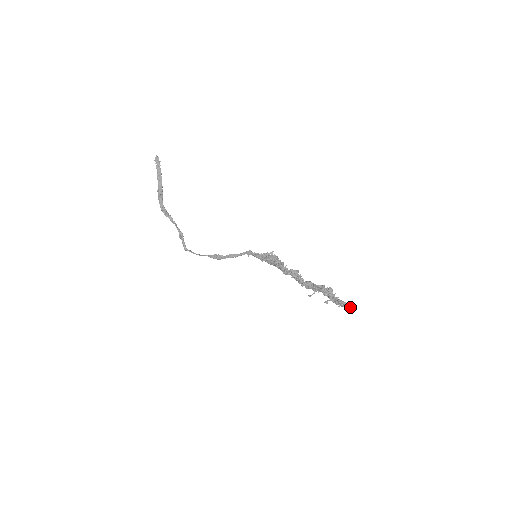
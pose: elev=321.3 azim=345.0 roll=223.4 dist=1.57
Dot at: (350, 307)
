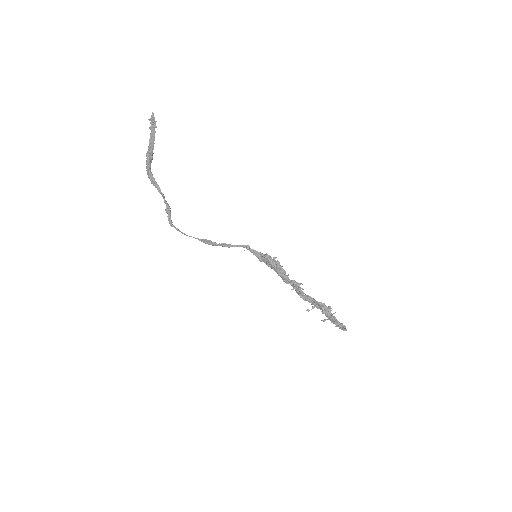
Dot at: (346, 330)
